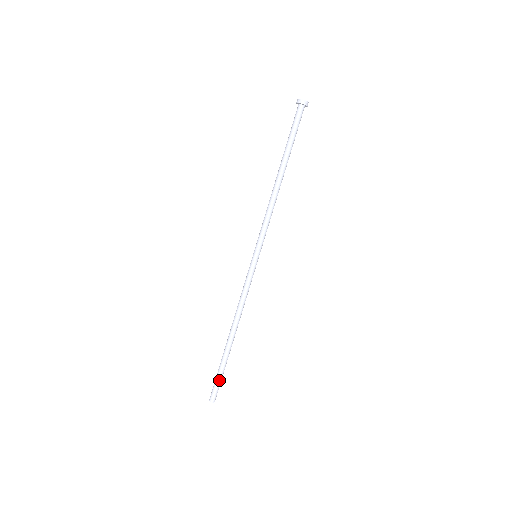
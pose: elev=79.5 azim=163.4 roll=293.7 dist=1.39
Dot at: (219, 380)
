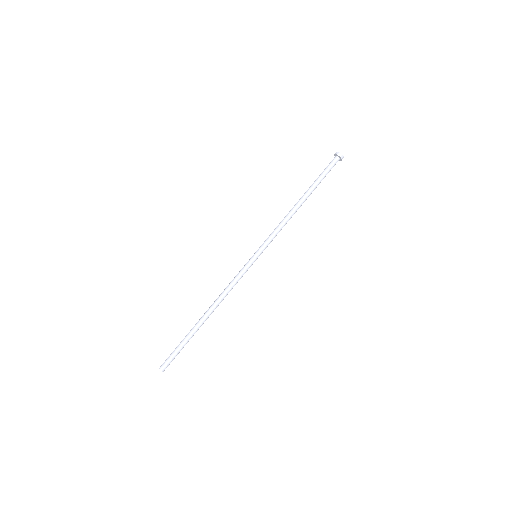
Dot at: (175, 350)
